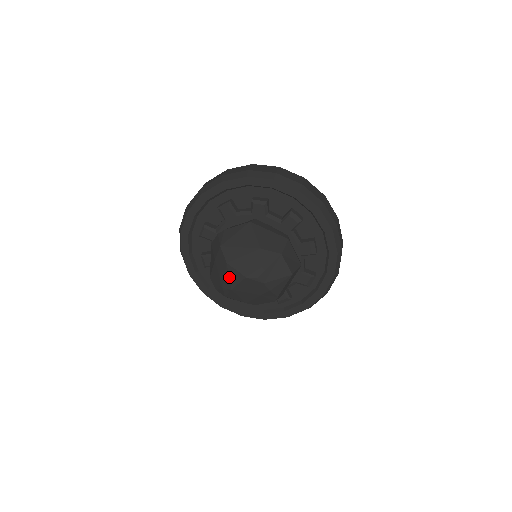
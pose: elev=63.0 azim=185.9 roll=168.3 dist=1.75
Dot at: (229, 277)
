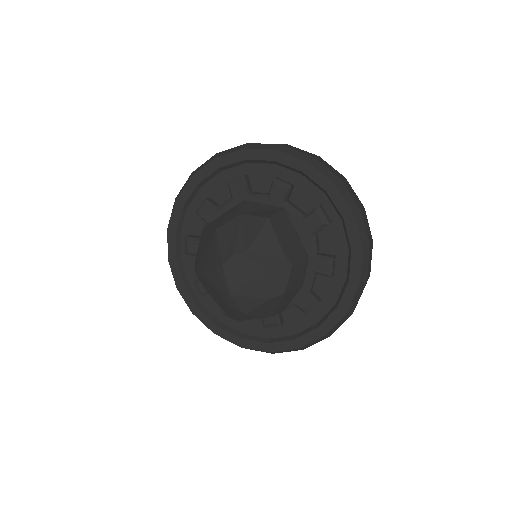
Dot at: (217, 286)
